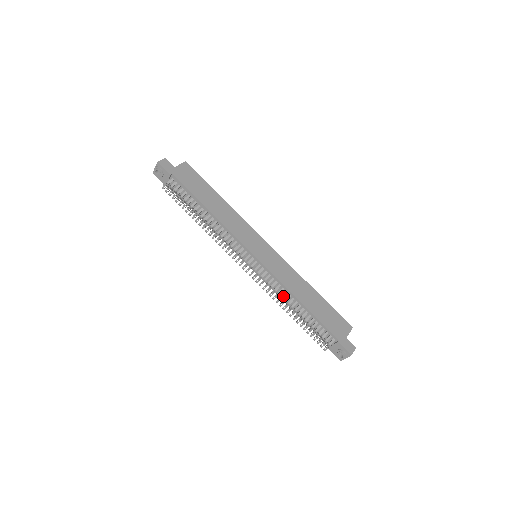
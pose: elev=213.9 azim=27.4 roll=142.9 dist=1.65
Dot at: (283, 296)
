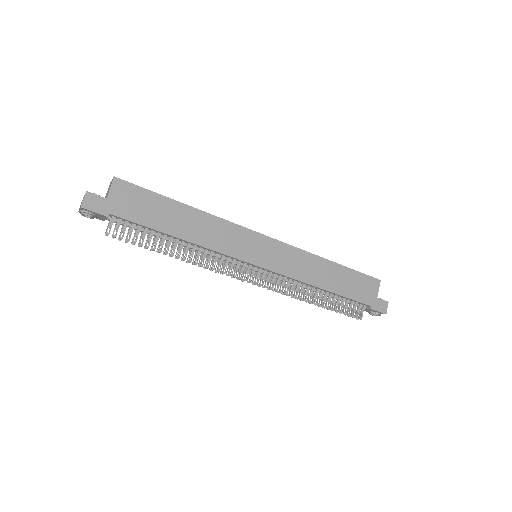
Dot at: (302, 291)
